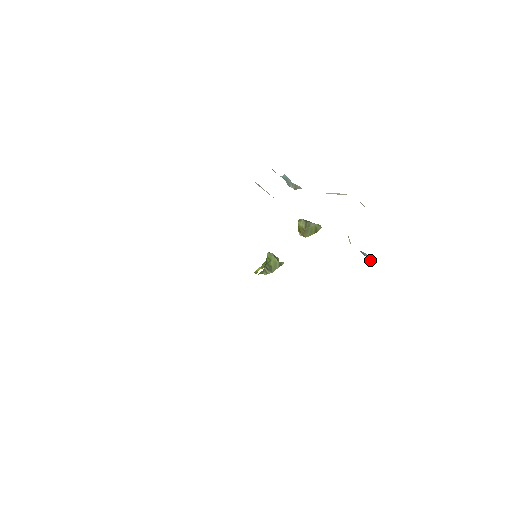
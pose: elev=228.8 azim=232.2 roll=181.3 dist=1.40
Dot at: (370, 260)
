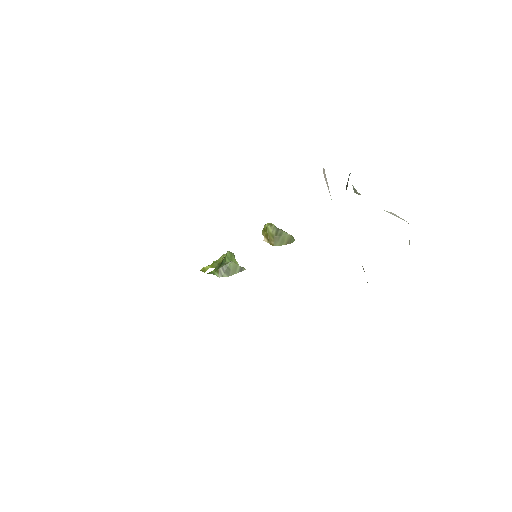
Dot at: occluded
